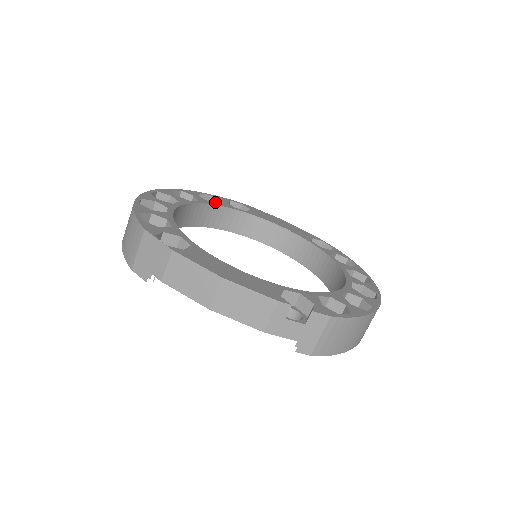
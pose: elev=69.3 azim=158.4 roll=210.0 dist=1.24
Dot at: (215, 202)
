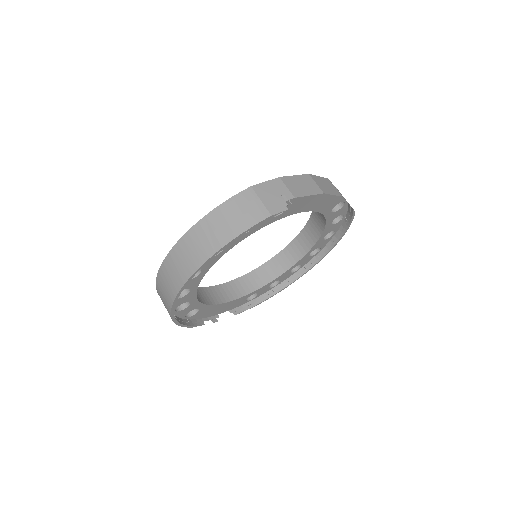
Dot at: occluded
